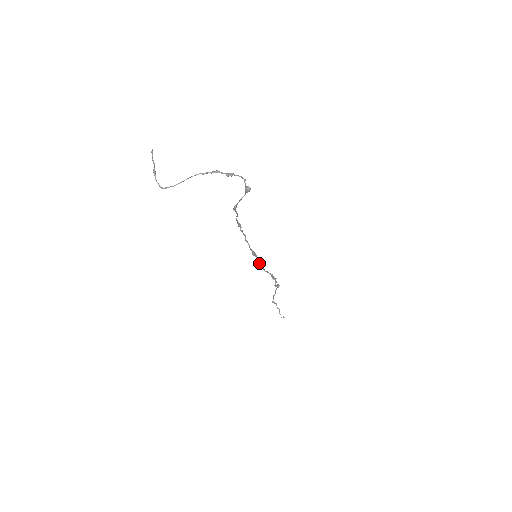
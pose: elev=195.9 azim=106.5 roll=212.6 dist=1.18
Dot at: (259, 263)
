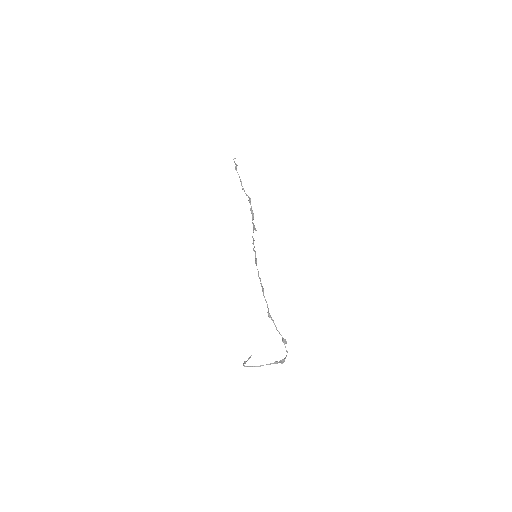
Dot at: occluded
